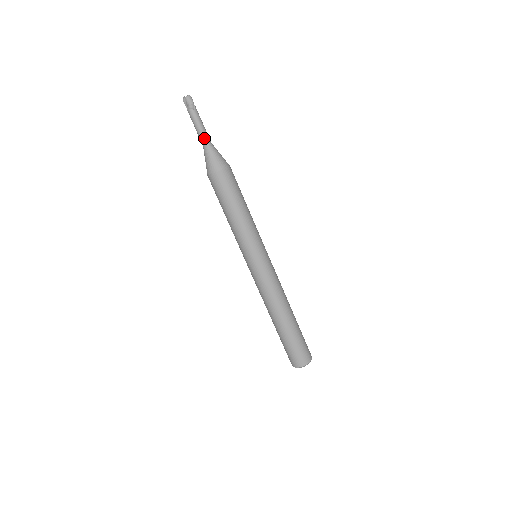
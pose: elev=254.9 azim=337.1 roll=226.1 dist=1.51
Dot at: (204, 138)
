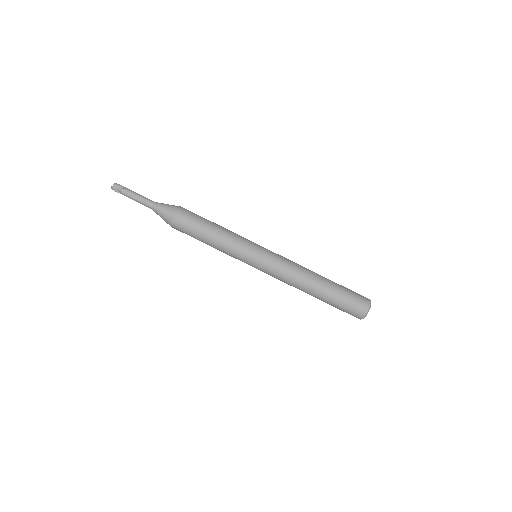
Dot at: (148, 201)
